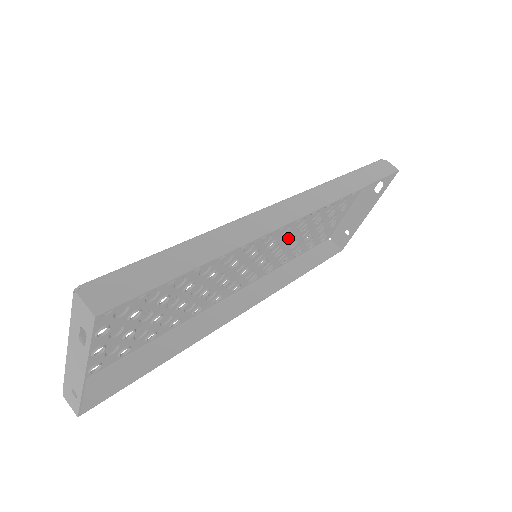
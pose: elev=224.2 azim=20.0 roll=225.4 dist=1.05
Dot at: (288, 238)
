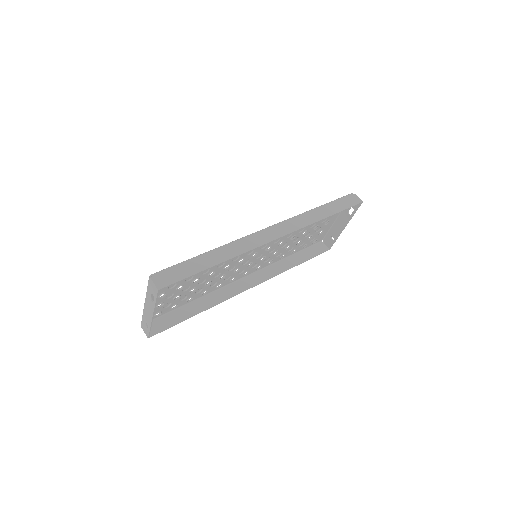
Dot at: (281, 244)
